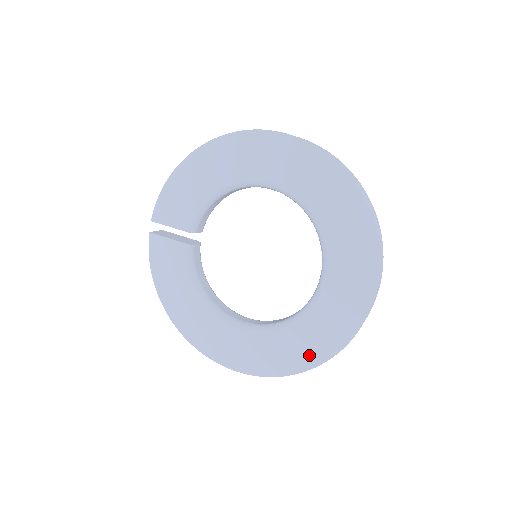
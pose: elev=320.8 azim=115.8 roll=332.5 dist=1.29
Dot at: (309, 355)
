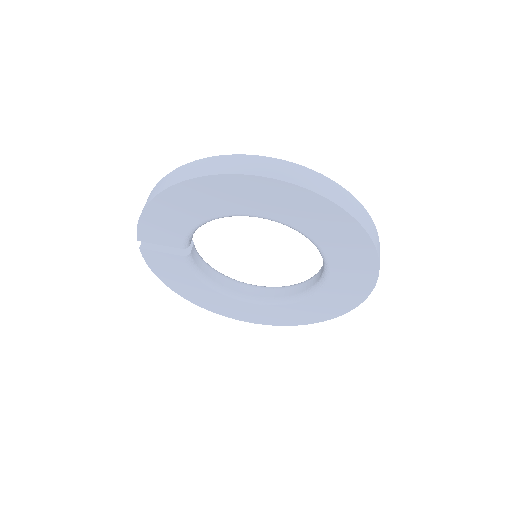
Dot at: (318, 316)
